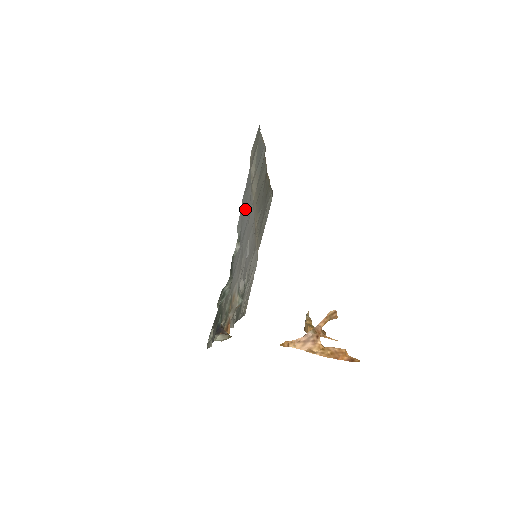
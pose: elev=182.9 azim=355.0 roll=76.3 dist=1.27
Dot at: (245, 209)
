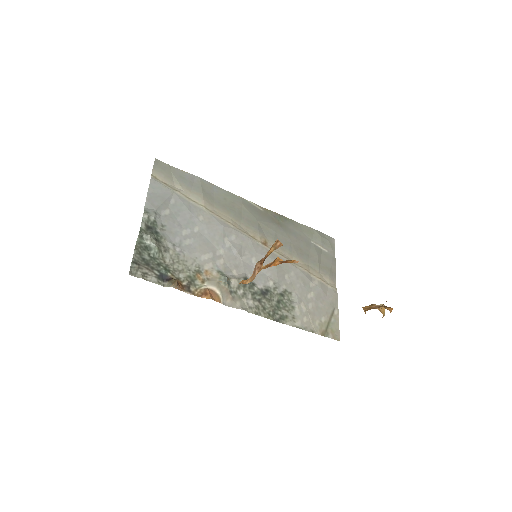
Dot at: (174, 206)
